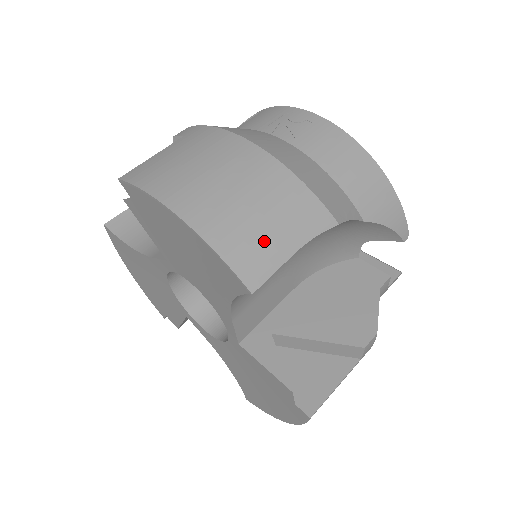
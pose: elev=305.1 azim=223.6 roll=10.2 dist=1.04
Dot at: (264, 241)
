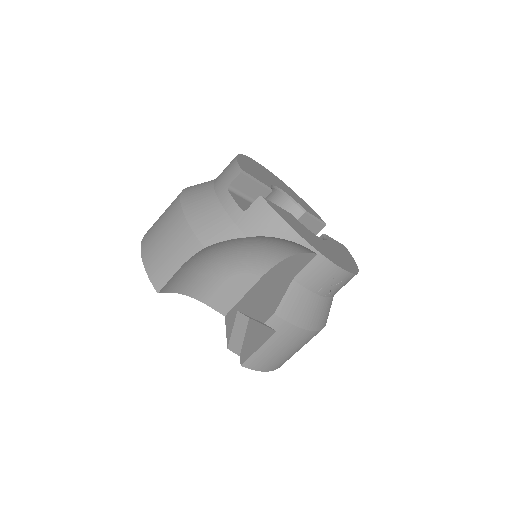
Dot at: occluded
